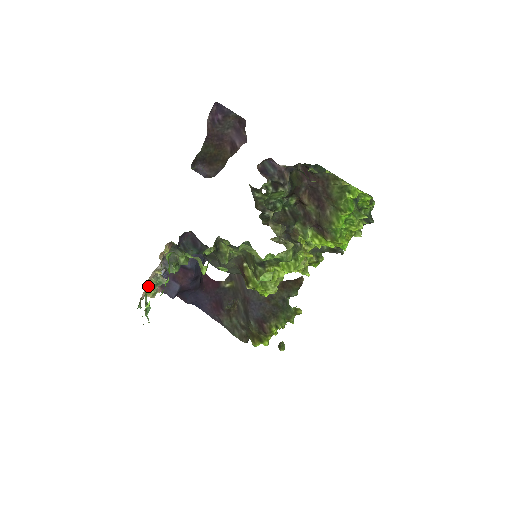
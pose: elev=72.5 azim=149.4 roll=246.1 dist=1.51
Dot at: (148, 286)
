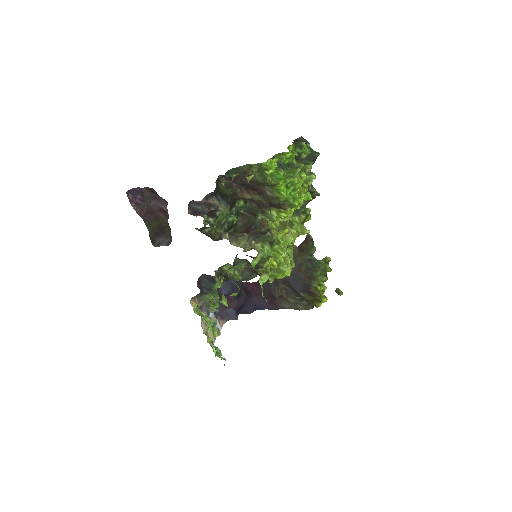
Dot at: (209, 332)
